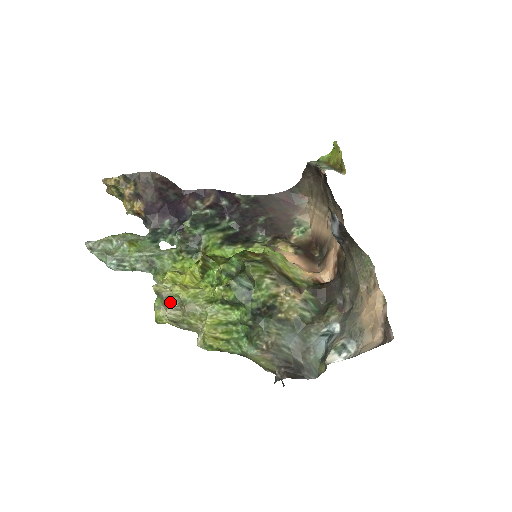
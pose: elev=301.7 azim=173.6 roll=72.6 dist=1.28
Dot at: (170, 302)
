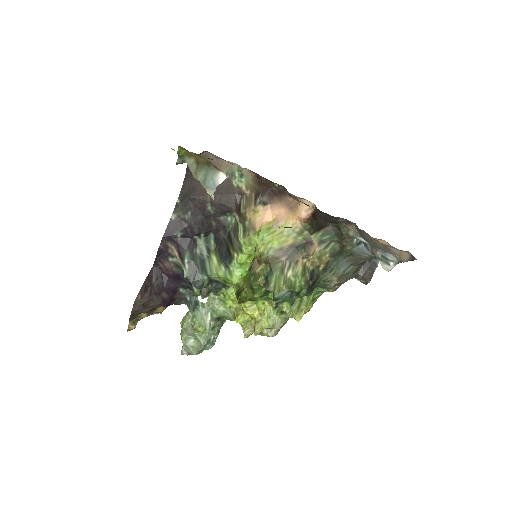
Dot at: (262, 330)
